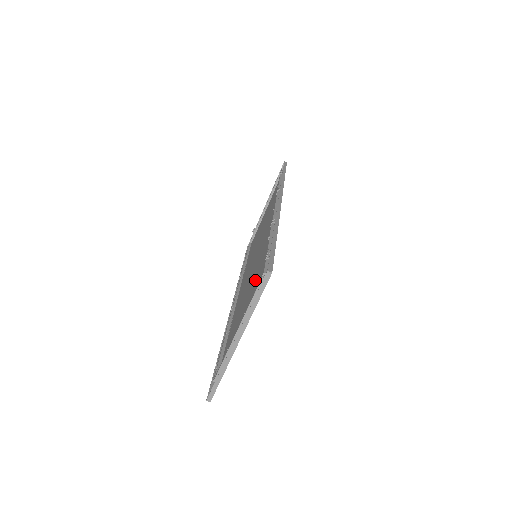
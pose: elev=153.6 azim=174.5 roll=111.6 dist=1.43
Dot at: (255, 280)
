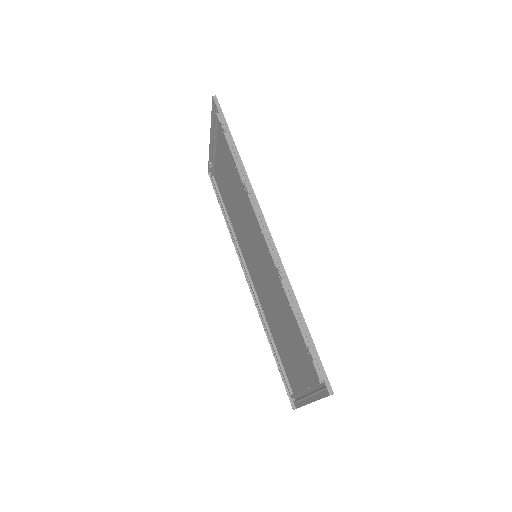
Dot at: (291, 333)
